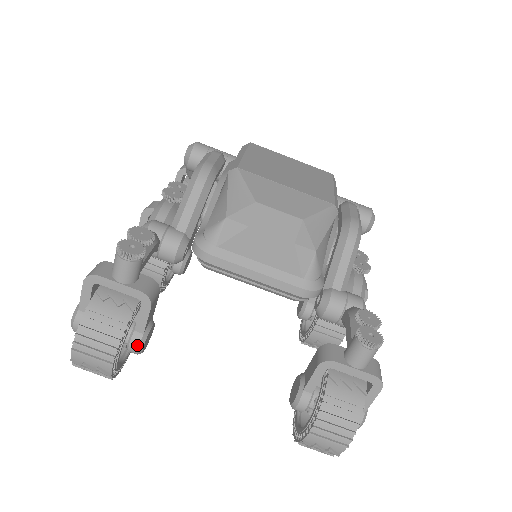
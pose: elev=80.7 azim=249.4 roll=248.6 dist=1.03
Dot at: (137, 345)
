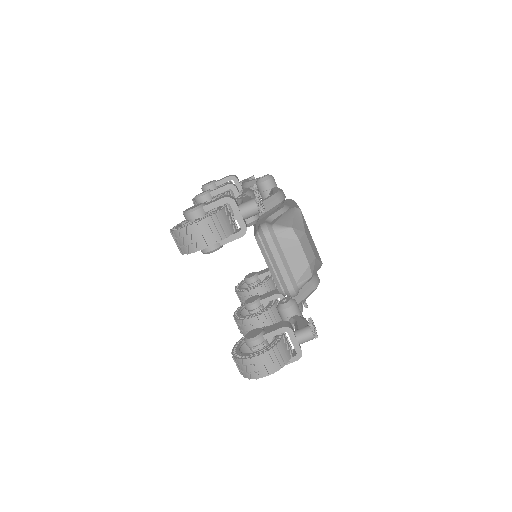
Dot at: (214, 248)
